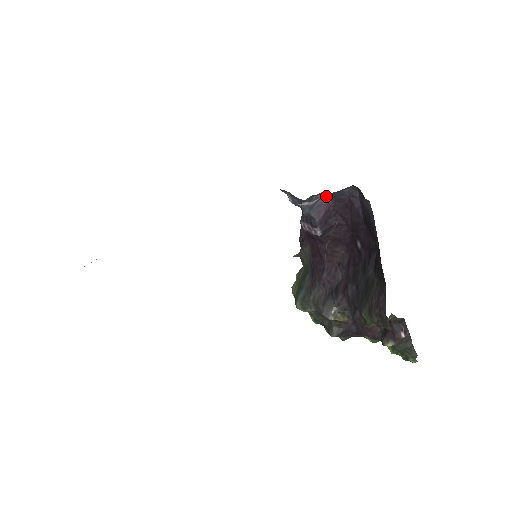
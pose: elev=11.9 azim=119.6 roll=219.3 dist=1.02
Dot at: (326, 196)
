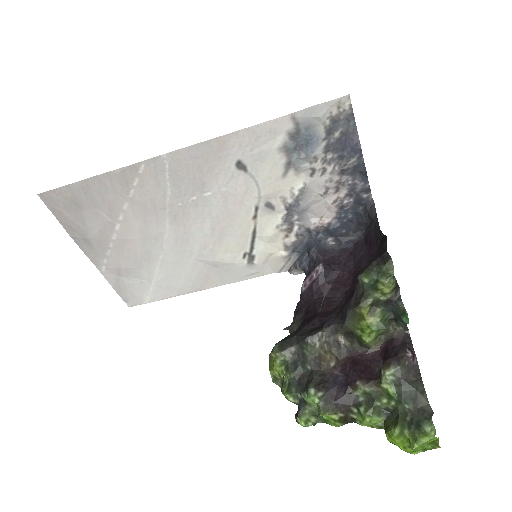
Dot at: (333, 248)
